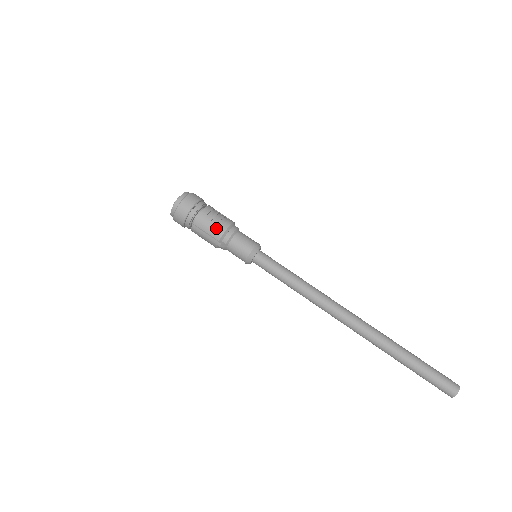
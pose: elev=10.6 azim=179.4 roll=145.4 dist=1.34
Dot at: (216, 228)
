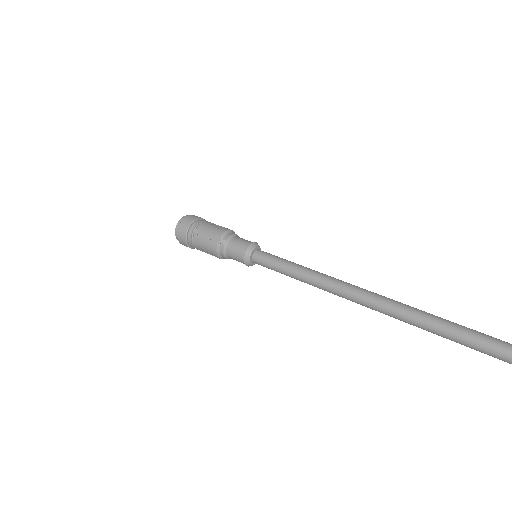
Dot at: (218, 229)
